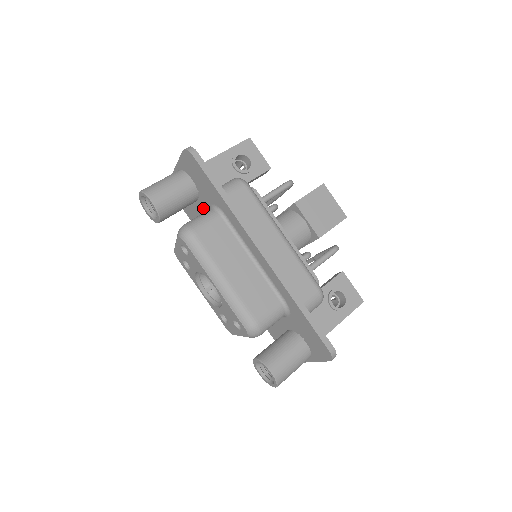
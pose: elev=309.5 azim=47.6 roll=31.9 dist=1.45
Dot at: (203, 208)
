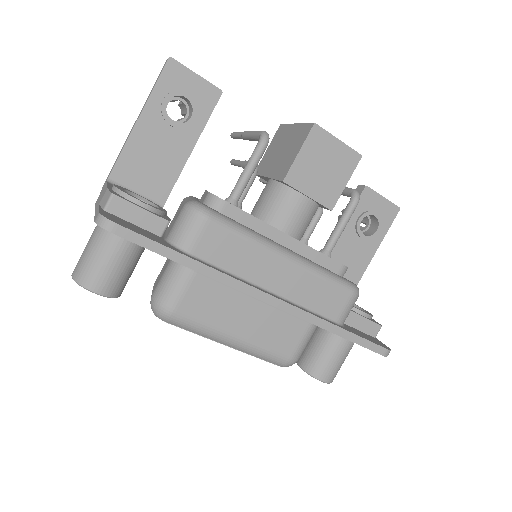
Dot at: occluded
